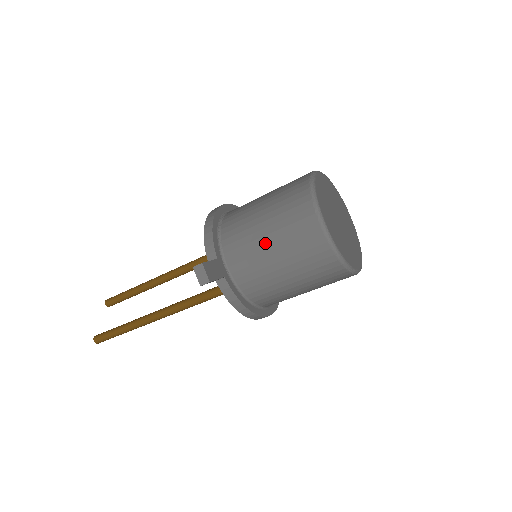
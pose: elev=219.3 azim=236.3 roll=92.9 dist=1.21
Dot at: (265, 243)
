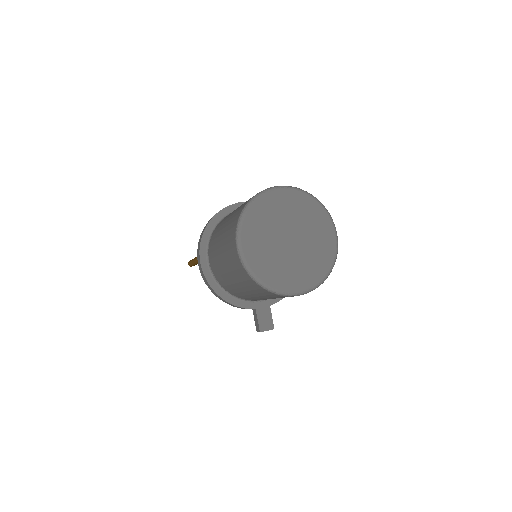
Dot at: occluded
